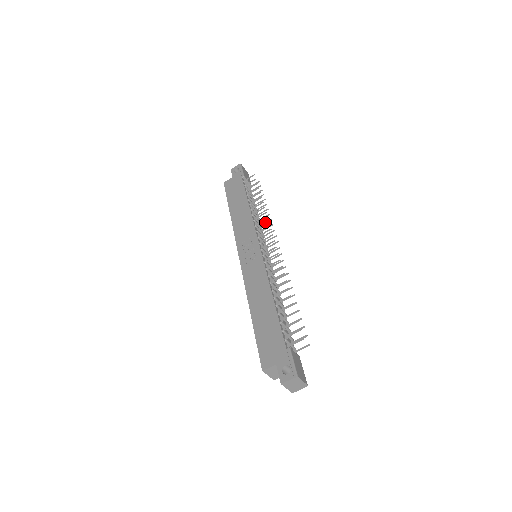
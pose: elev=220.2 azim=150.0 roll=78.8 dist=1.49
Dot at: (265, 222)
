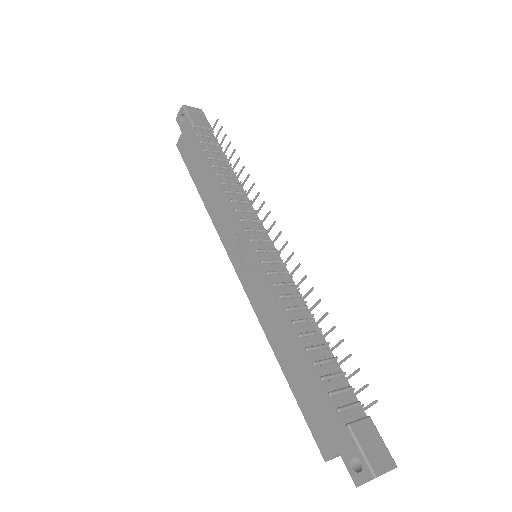
Dot at: (248, 191)
